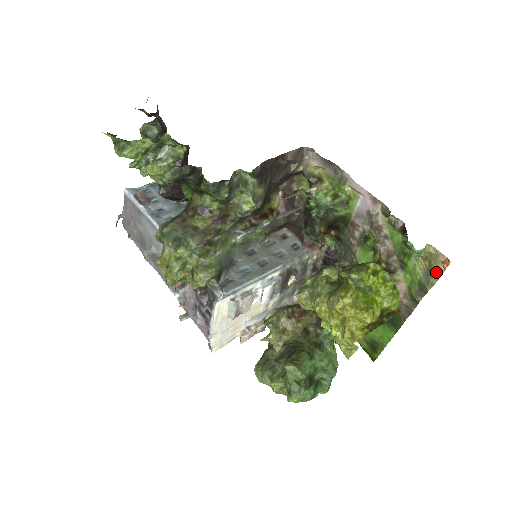
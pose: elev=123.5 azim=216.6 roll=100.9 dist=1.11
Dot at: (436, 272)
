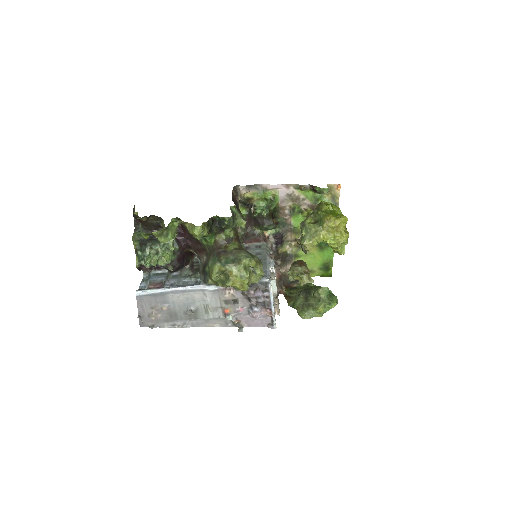
Dot at: (336, 196)
